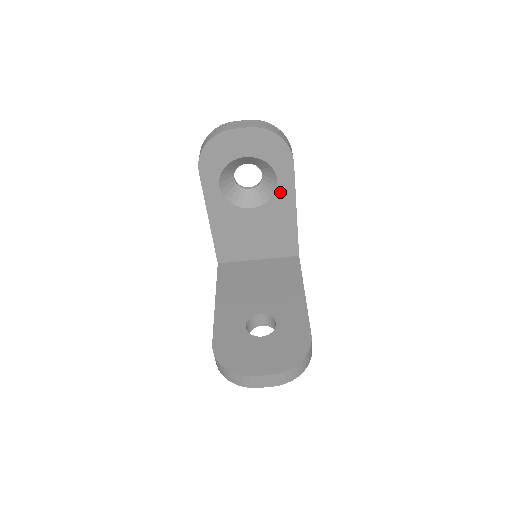
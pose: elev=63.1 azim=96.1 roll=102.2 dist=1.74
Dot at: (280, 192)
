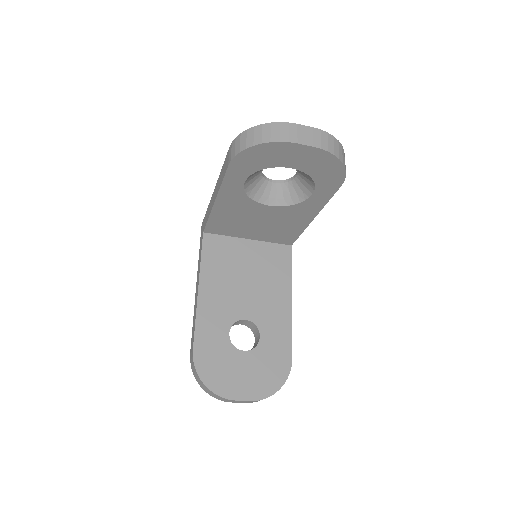
Dot at: (308, 202)
